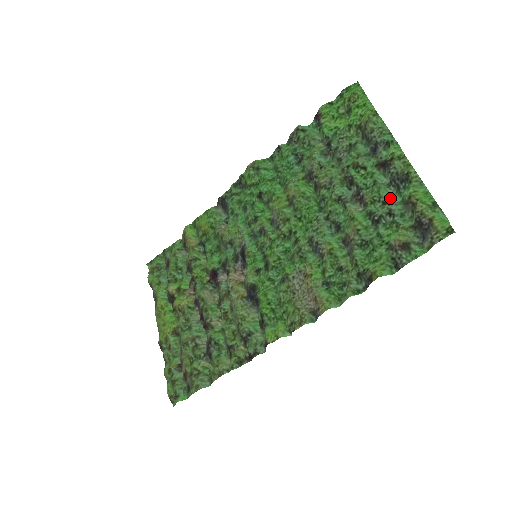
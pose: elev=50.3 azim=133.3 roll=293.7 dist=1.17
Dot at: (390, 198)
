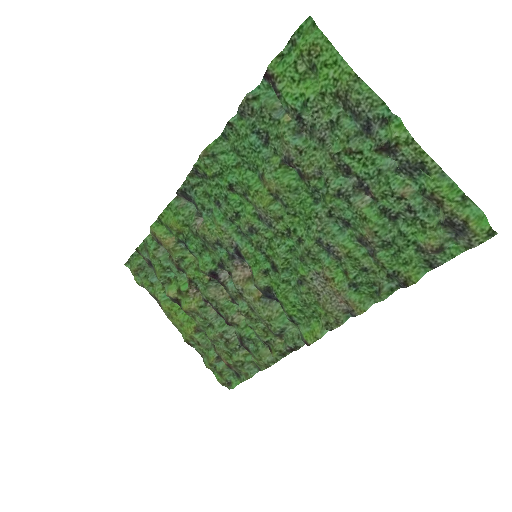
Dot at: (404, 188)
